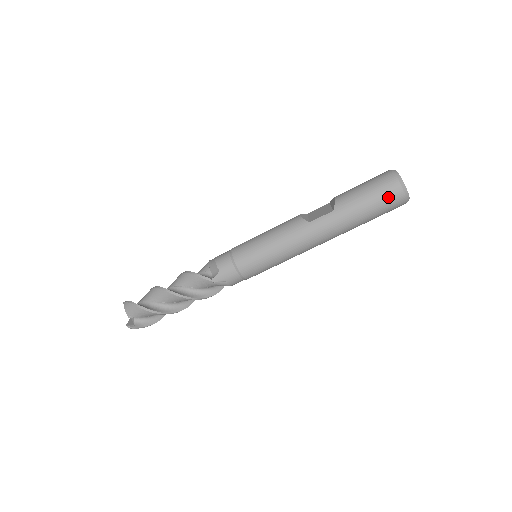
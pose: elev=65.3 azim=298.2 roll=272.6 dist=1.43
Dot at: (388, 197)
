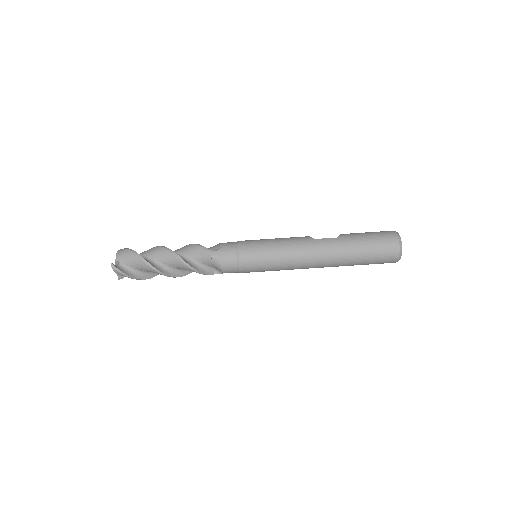
Dot at: (385, 243)
